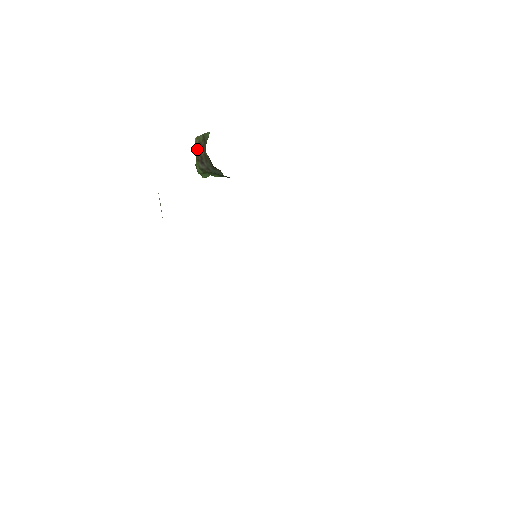
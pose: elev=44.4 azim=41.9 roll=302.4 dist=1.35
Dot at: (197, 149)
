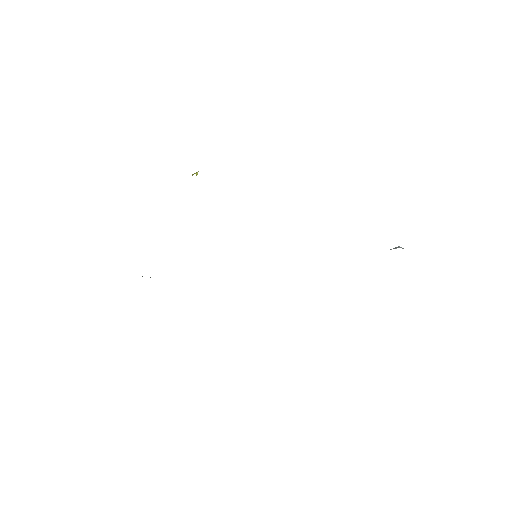
Dot at: occluded
